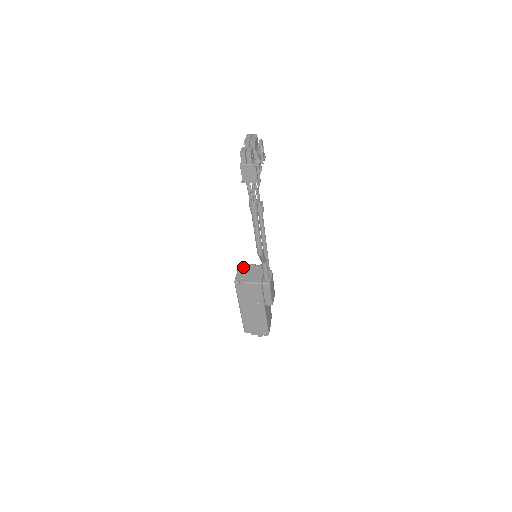
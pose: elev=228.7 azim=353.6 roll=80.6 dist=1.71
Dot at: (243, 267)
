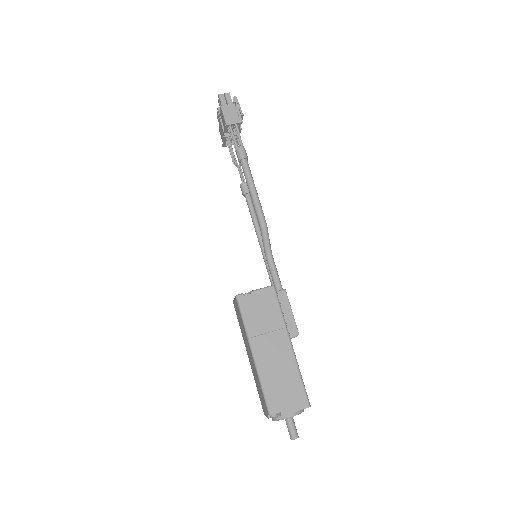
Dot at: occluded
